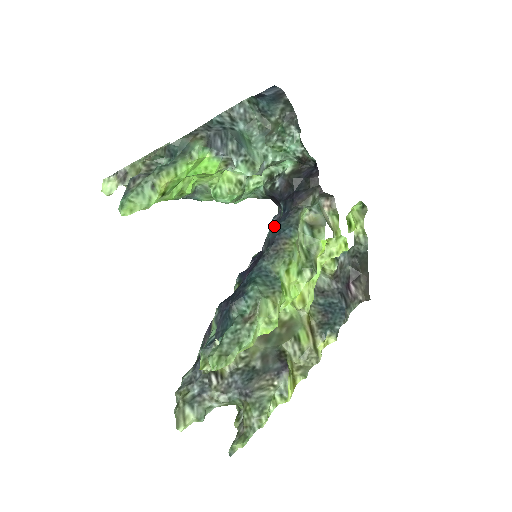
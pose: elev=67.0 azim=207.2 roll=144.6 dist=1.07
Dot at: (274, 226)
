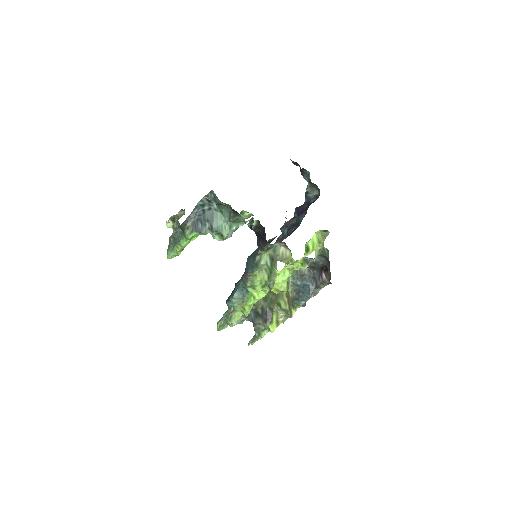
Dot at: (248, 259)
